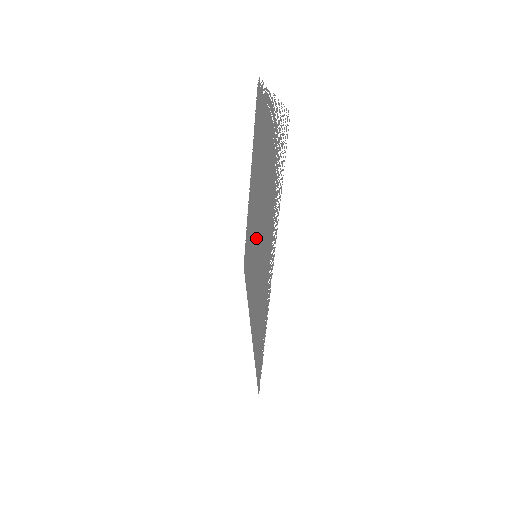
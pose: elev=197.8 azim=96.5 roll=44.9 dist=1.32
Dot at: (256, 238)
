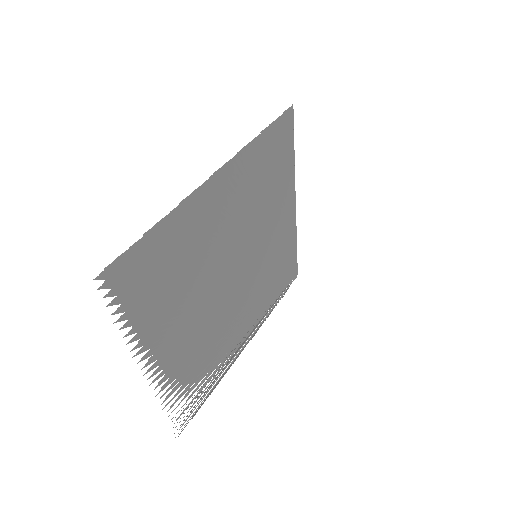
Dot at: (246, 260)
